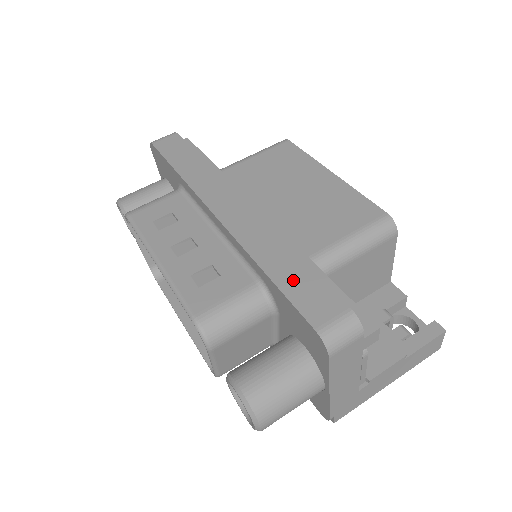
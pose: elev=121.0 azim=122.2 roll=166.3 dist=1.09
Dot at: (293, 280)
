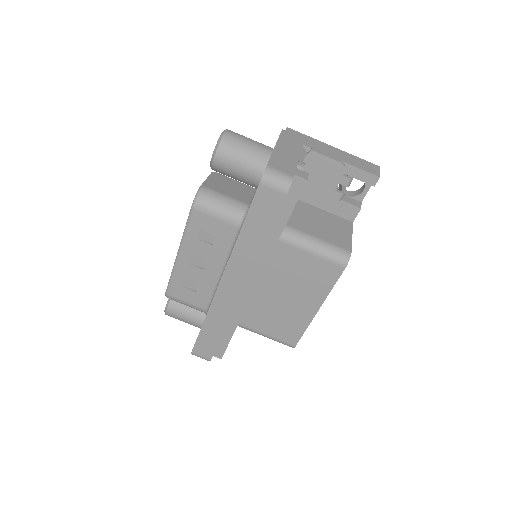
Dot at: (208, 337)
